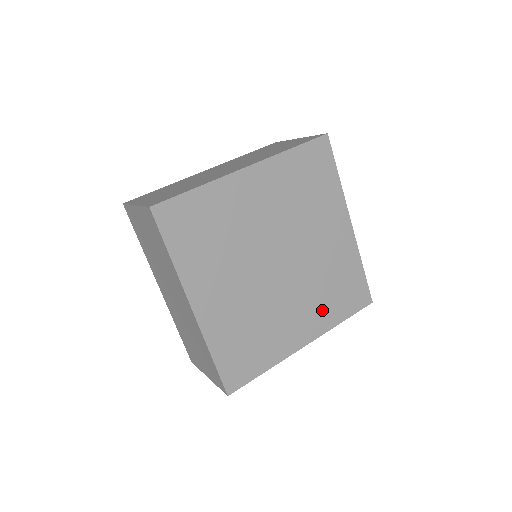
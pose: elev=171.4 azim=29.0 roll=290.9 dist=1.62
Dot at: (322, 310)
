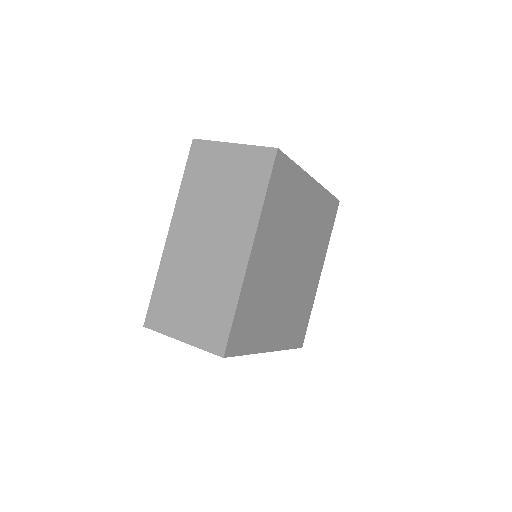
Dot at: (320, 248)
